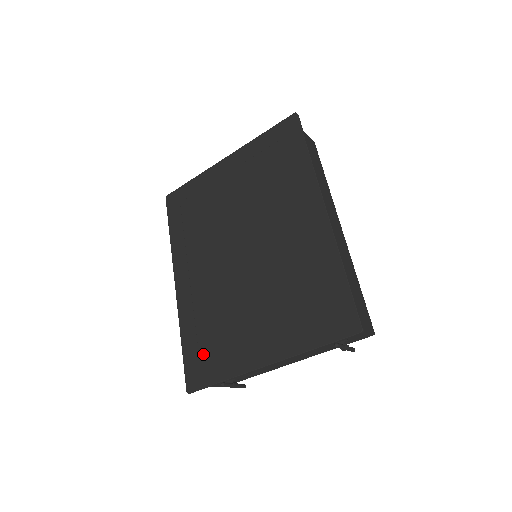
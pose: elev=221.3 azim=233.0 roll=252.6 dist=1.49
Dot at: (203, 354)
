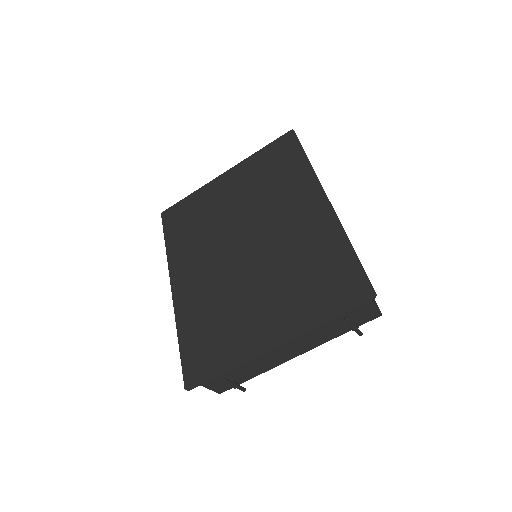
Dot at: (204, 347)
